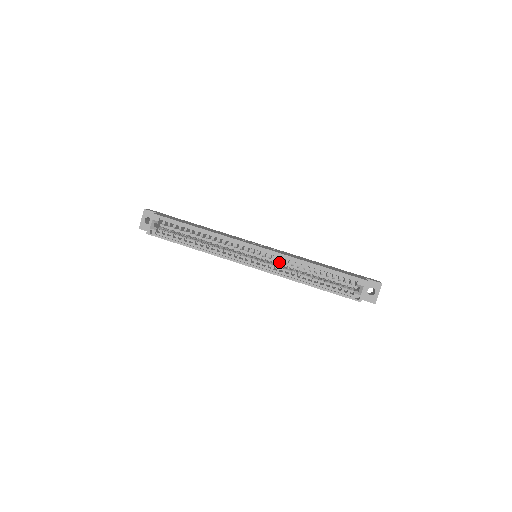
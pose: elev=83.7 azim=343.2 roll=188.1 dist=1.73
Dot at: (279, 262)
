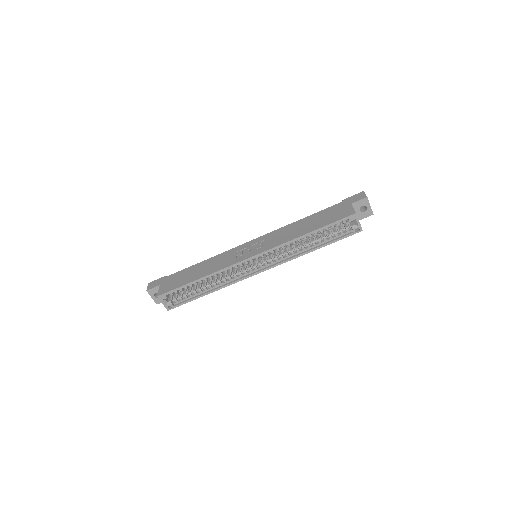
Dot at: occluded
